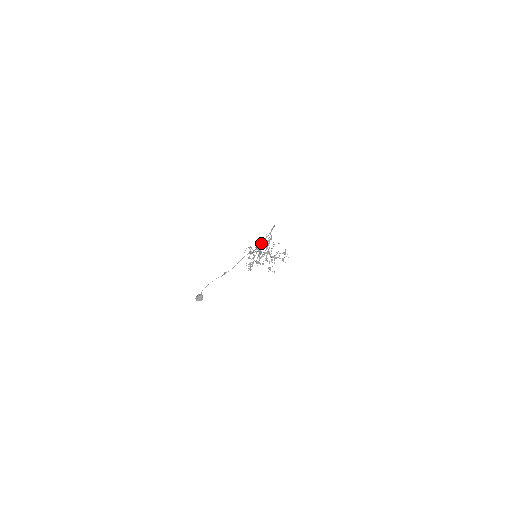
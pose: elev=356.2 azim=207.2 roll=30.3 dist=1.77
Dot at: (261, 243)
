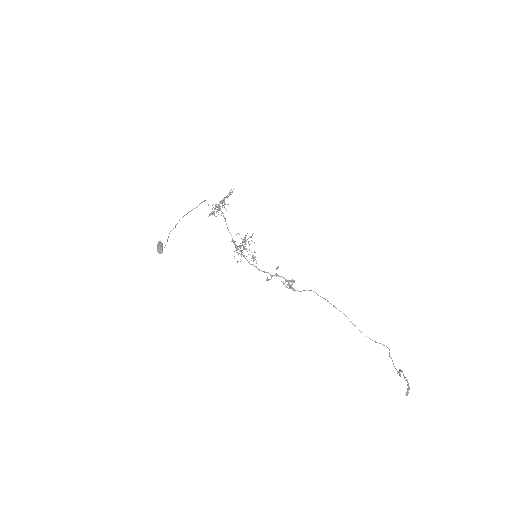
Dot at: (300, 291)
